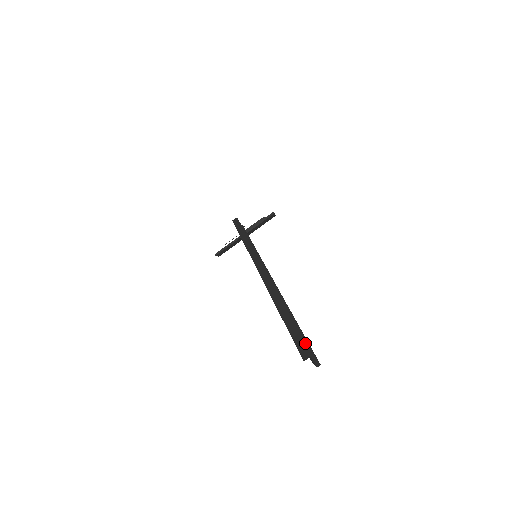
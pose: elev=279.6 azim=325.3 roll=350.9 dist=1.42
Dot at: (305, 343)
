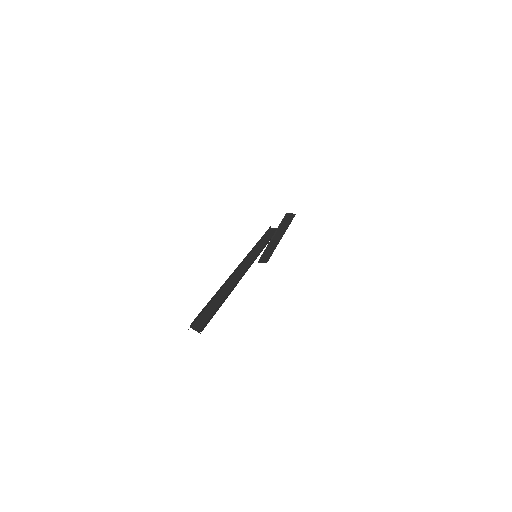
Dot at: (196, 317)
